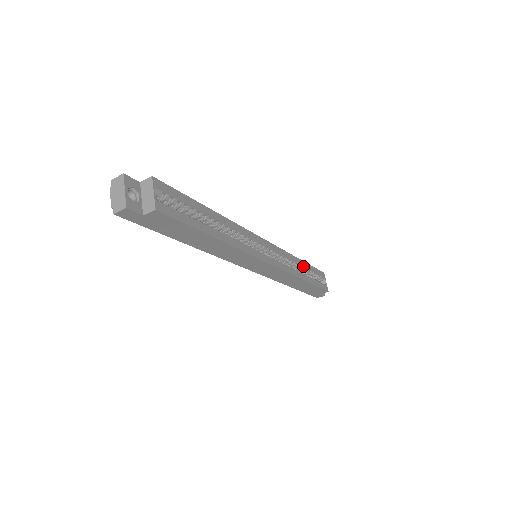
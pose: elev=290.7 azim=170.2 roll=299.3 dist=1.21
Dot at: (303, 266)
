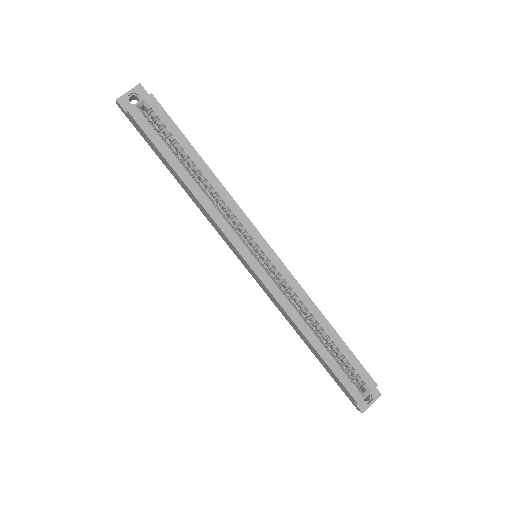
Dot at: (326, 331)
